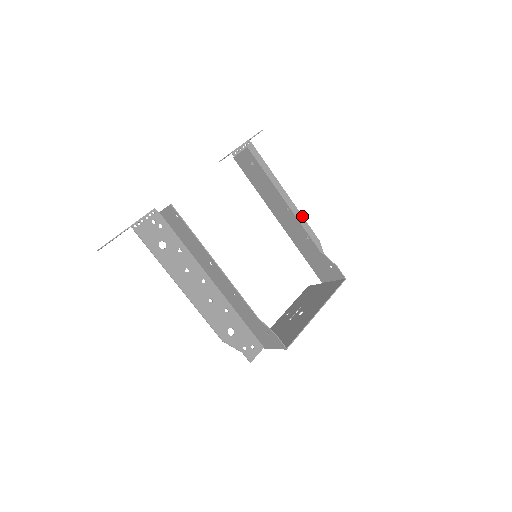
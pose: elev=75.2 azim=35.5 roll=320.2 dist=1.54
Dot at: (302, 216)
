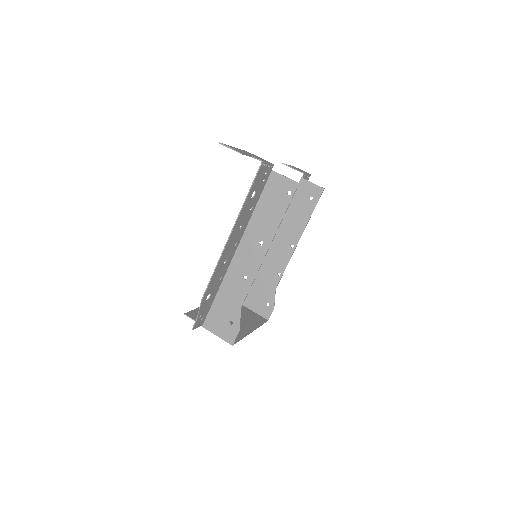
Dot at: occluded
